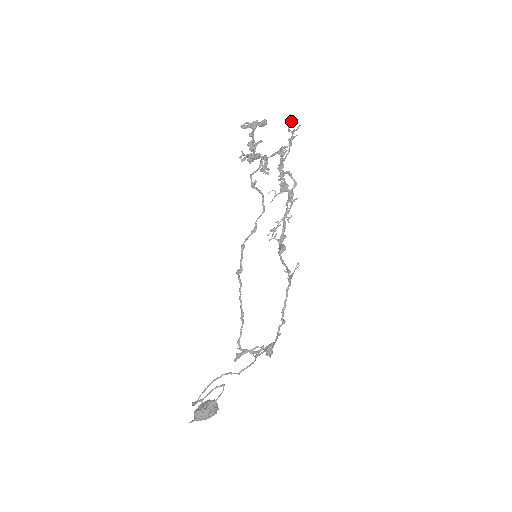
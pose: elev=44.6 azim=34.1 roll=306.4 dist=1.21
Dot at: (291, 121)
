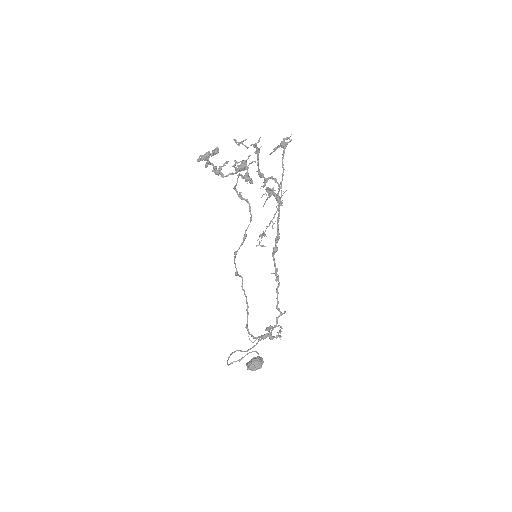
Dot at: (240, 143)
